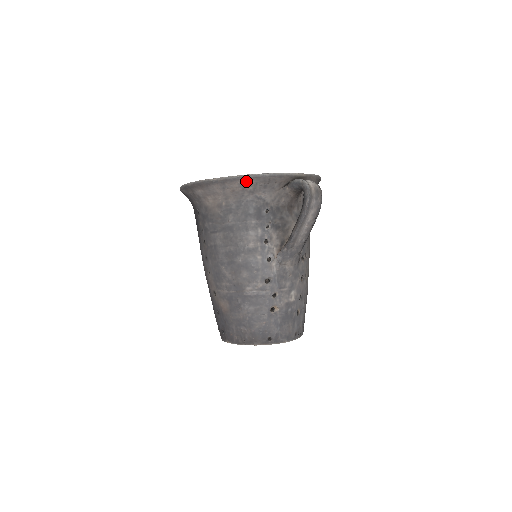
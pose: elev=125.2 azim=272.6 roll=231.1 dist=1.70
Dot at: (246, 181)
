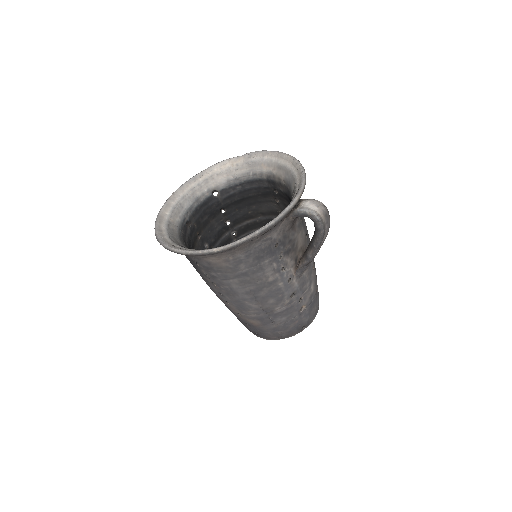
Dot at: (253, 239)
